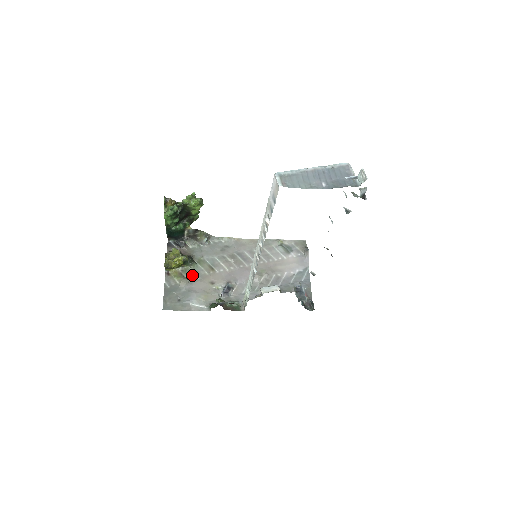
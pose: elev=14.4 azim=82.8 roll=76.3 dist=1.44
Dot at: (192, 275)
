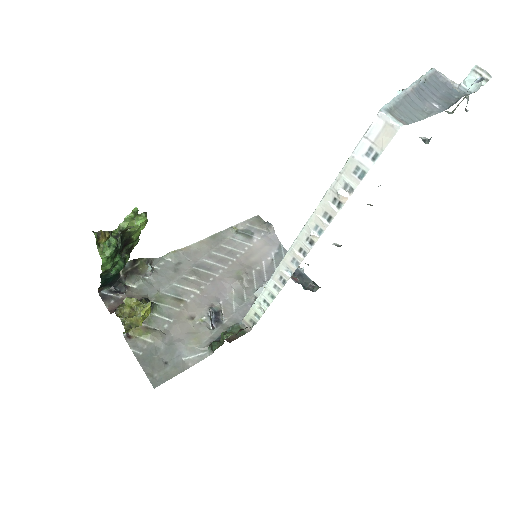
Dot at: (161, 321)
